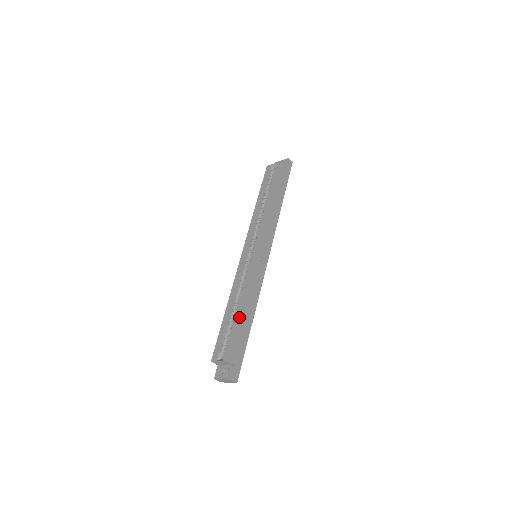
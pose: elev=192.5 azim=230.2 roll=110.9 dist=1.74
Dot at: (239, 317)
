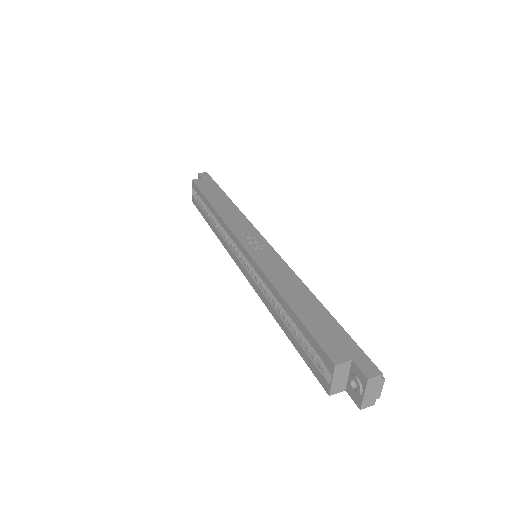
Dot at: (292, 312)
